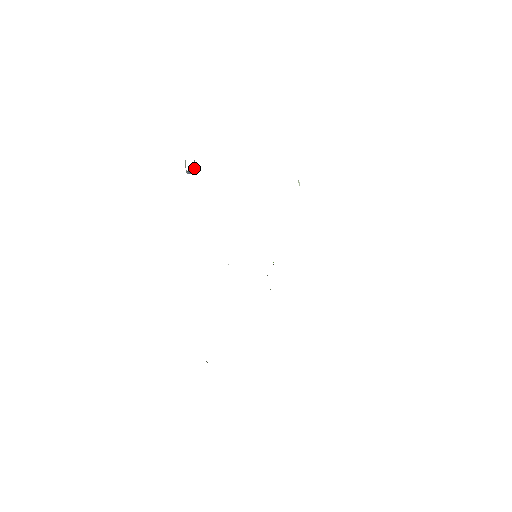
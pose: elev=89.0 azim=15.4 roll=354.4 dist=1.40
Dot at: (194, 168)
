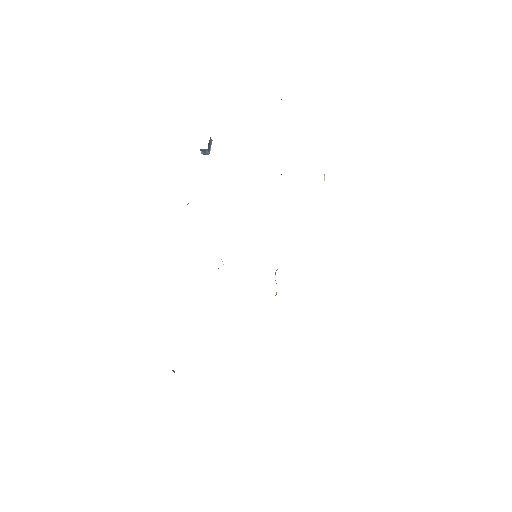
Dot at: (209, 148)
